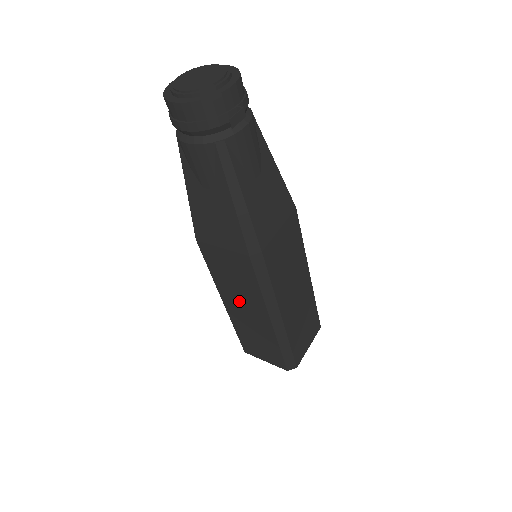
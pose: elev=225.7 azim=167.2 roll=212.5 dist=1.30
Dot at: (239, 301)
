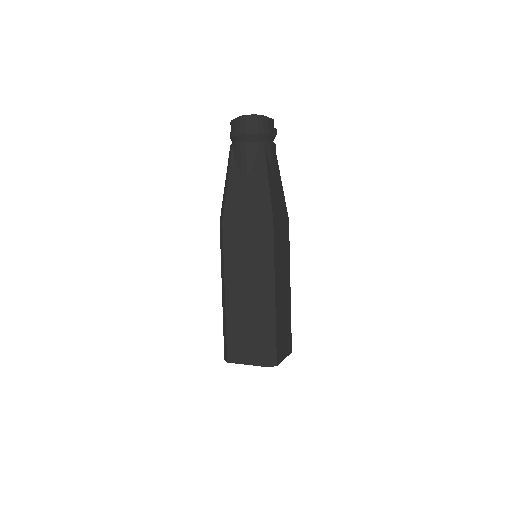
Dot at: (242, 281)
